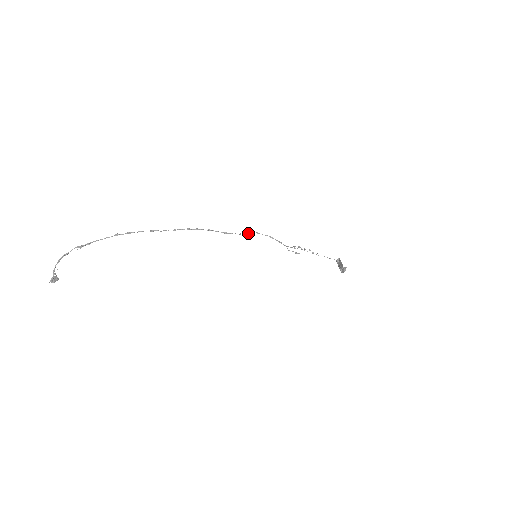
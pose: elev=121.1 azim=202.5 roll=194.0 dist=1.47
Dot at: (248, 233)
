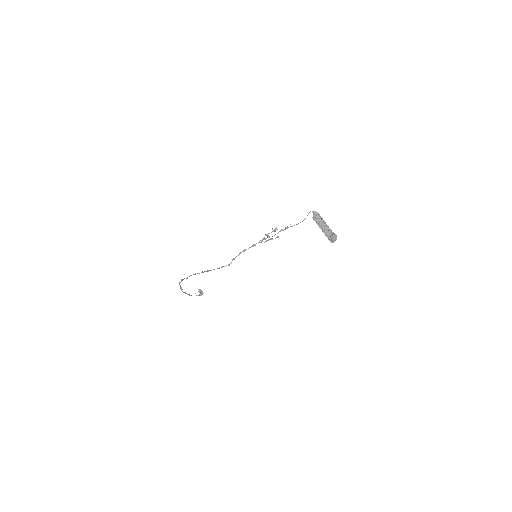
Dot at: occluded
